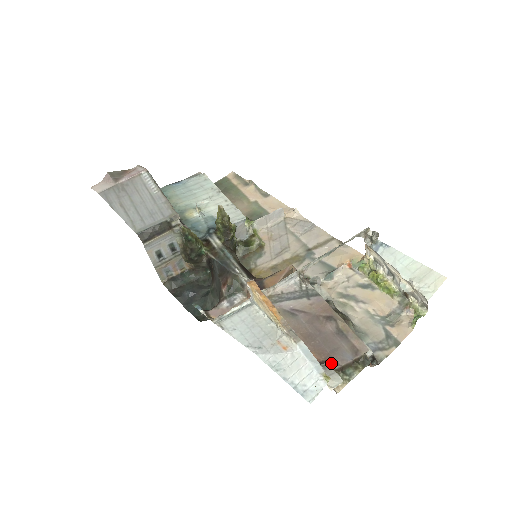
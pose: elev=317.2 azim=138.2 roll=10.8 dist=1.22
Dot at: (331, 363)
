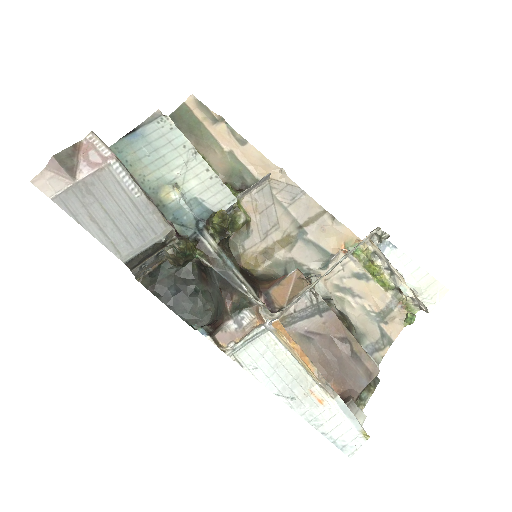
Dot at: (352, 395)
